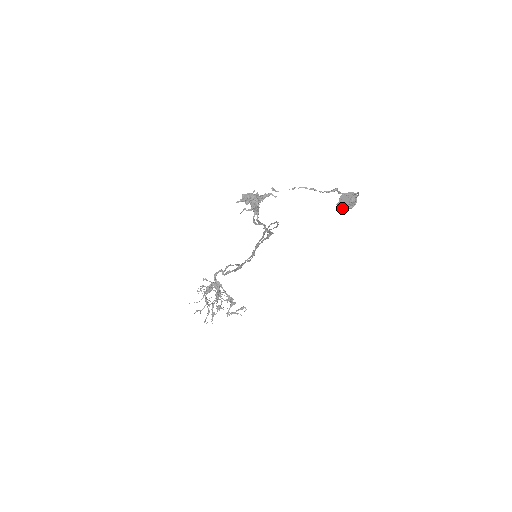
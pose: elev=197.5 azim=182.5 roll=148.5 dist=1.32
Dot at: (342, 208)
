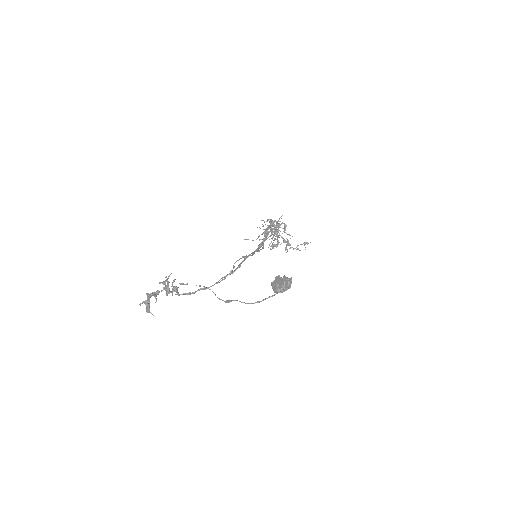
Dot at: occluded
